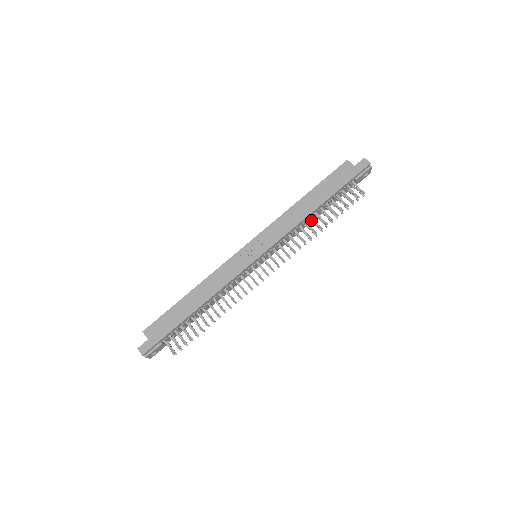
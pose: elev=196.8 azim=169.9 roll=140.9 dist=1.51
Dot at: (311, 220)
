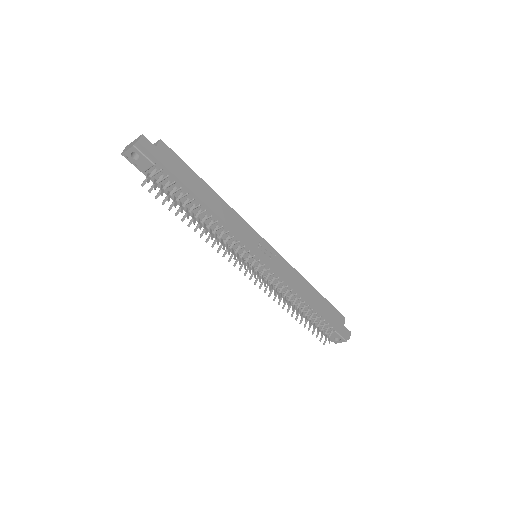
Dot at: occluded
